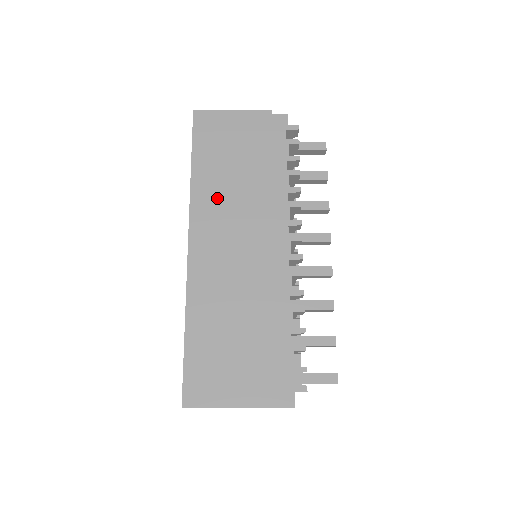
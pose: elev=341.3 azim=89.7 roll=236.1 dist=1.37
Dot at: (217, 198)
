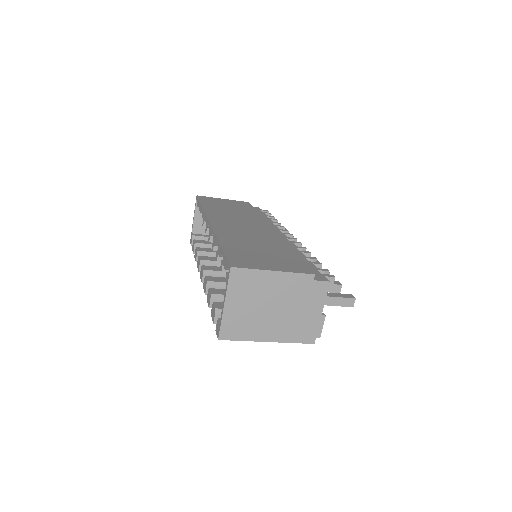
Dot at: (225, 214)
